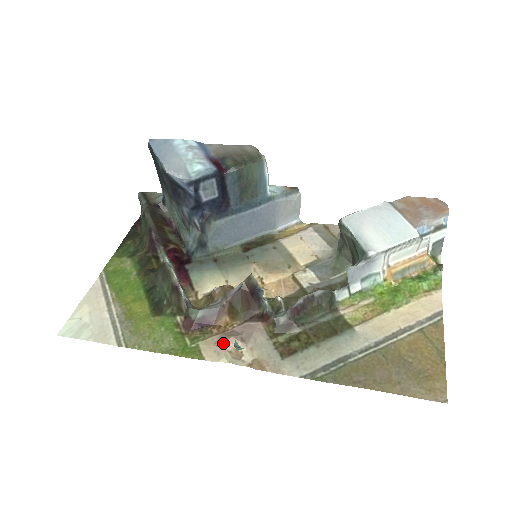
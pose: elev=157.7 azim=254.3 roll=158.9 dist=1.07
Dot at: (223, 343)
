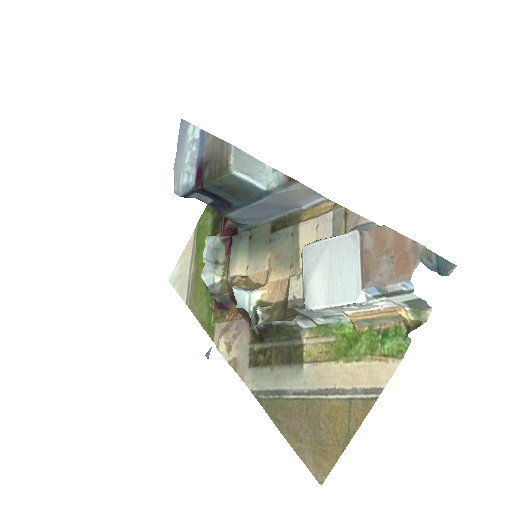
Dot at: (222, 334)
